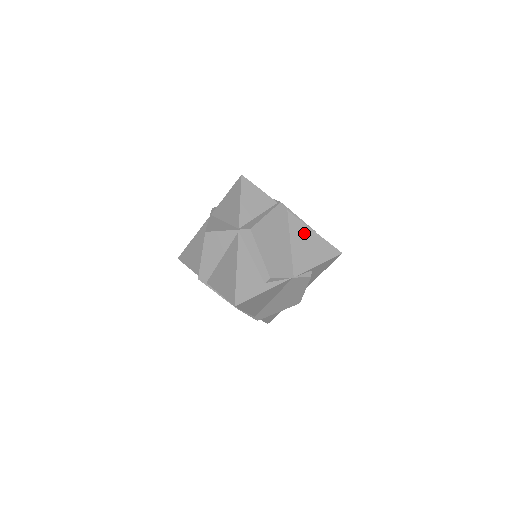
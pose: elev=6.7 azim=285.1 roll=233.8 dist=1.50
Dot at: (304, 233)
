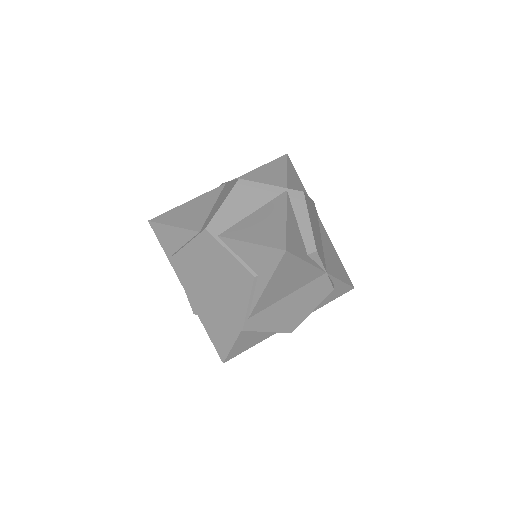
Dot at: (329, 244)
